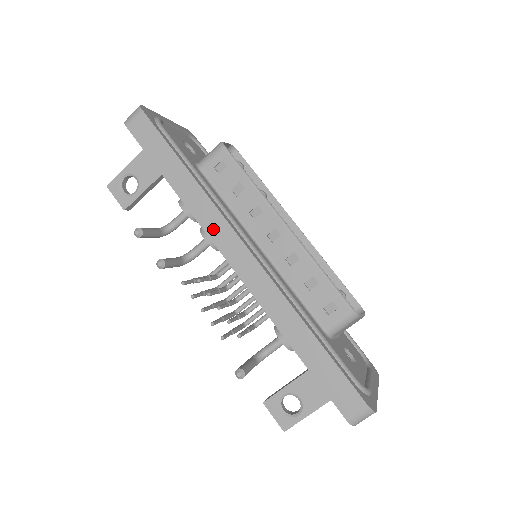
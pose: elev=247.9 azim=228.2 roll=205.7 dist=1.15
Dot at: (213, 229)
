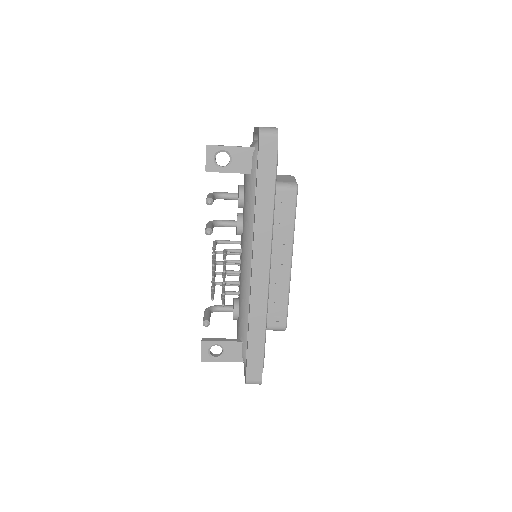
Dot at: (260, 243)
